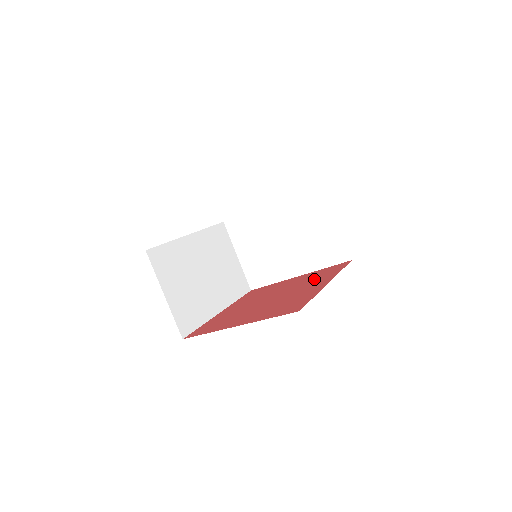
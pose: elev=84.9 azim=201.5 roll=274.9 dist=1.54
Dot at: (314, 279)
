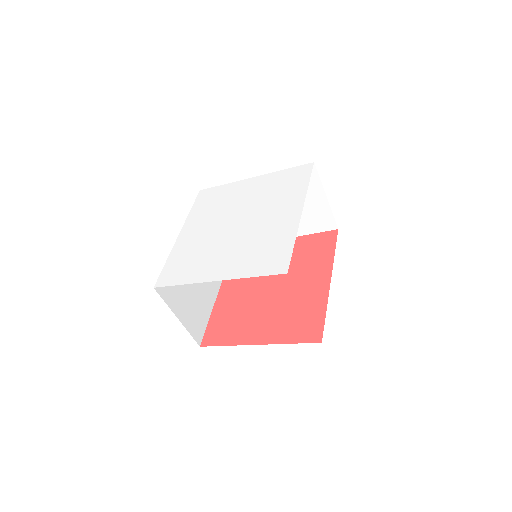
Dot at: (308, 261)
